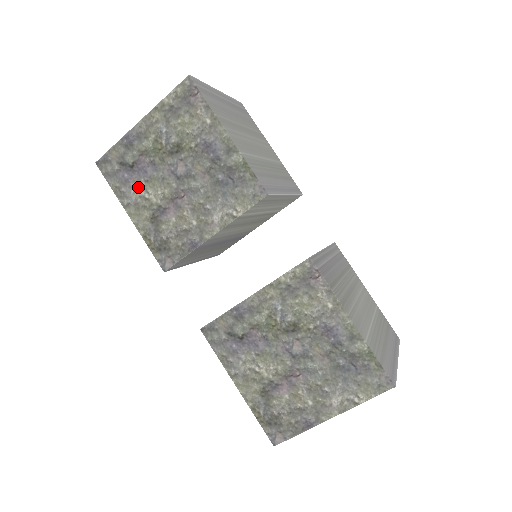
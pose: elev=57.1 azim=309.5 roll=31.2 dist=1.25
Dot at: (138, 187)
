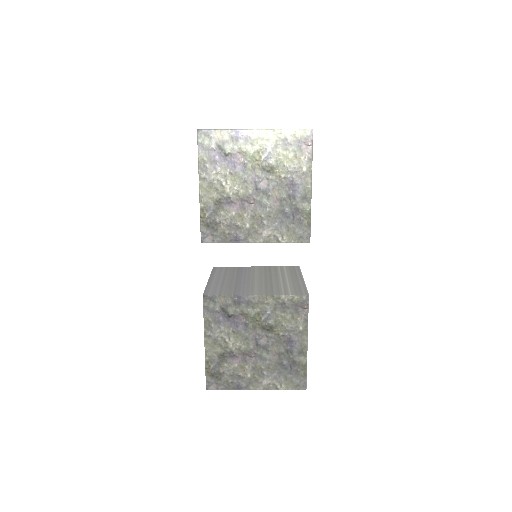
Dot at: (221, 172)
